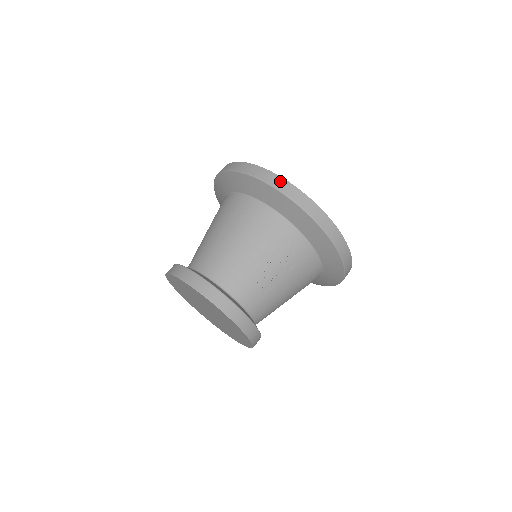
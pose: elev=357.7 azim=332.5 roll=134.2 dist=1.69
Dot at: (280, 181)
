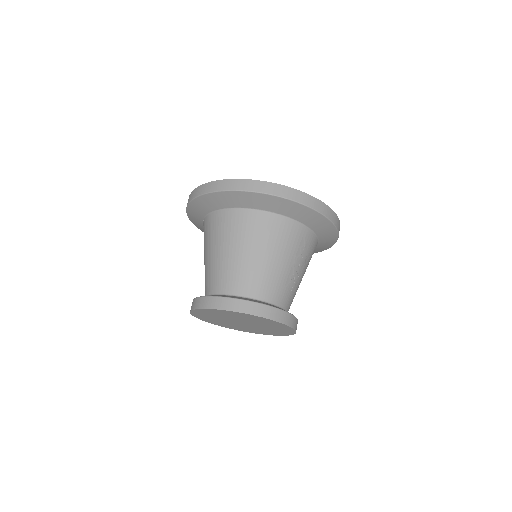
Dot at: (294, 192)
